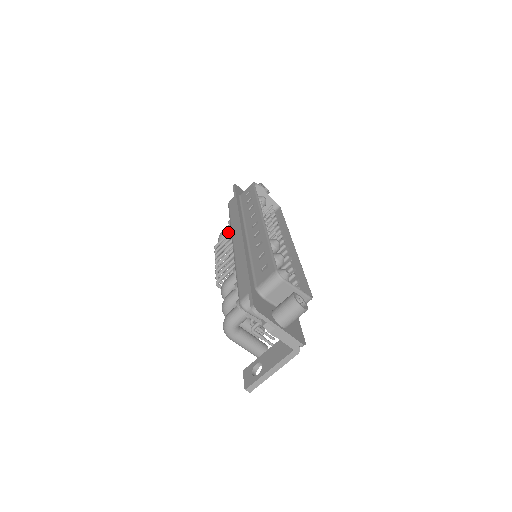
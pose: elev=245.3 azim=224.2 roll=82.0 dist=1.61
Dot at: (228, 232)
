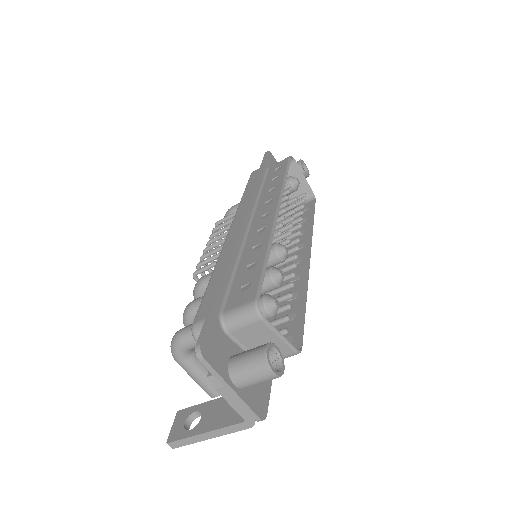
Dot at: occluded
